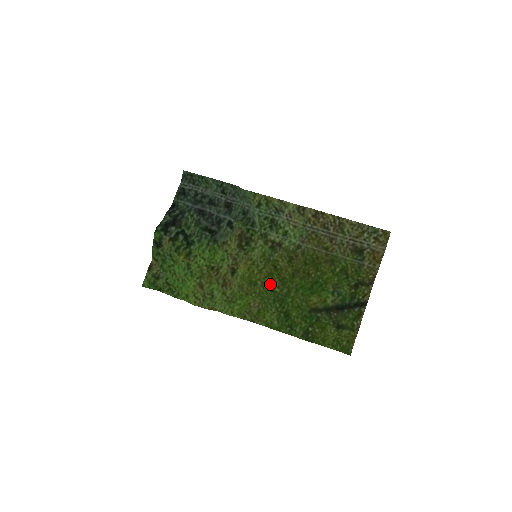
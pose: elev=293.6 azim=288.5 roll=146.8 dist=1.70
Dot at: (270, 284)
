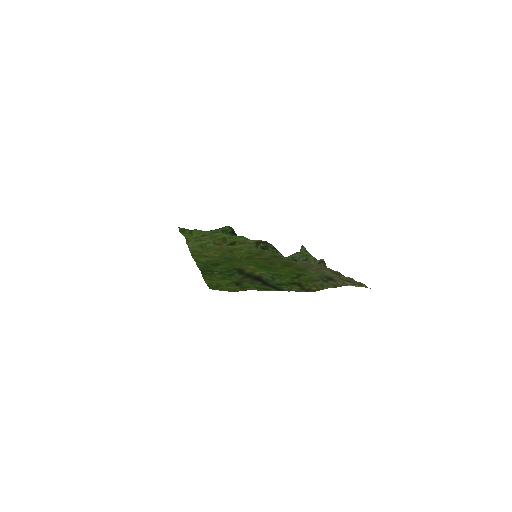
Dot at: occluded
